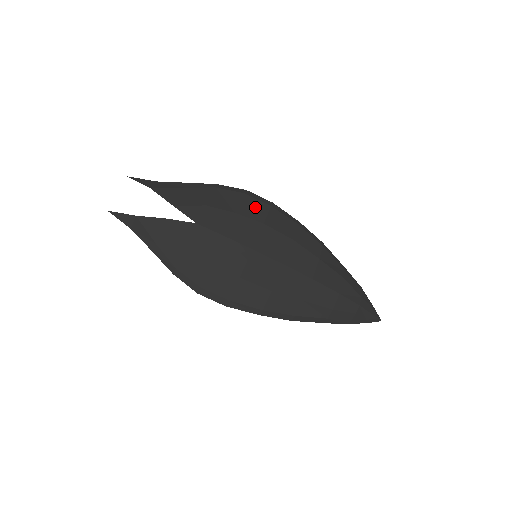
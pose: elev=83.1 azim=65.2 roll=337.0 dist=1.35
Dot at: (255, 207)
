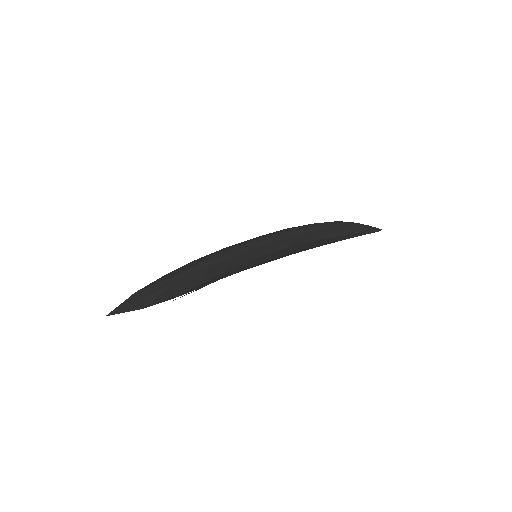
Dot at: occluded
